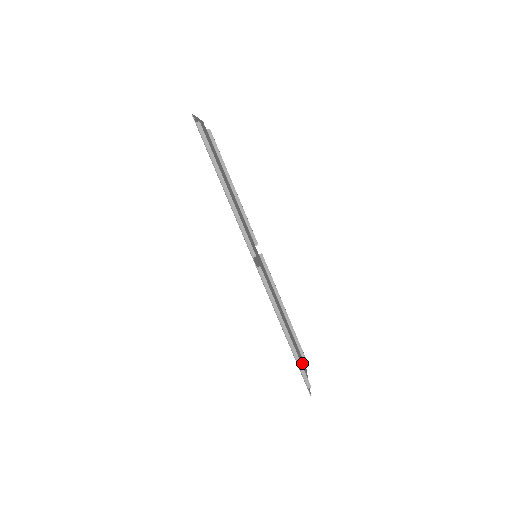
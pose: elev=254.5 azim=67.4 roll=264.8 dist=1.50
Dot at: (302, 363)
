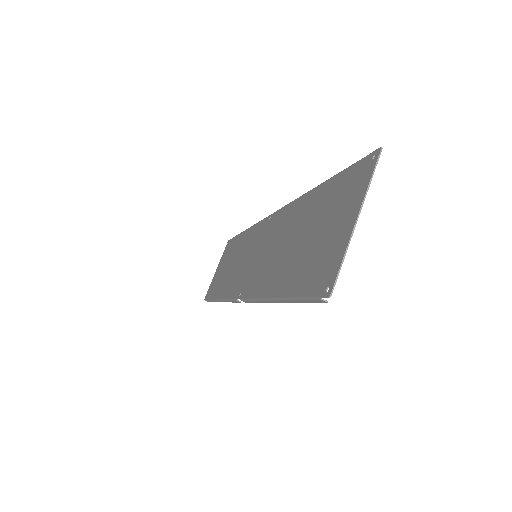
Dot at: occluded
